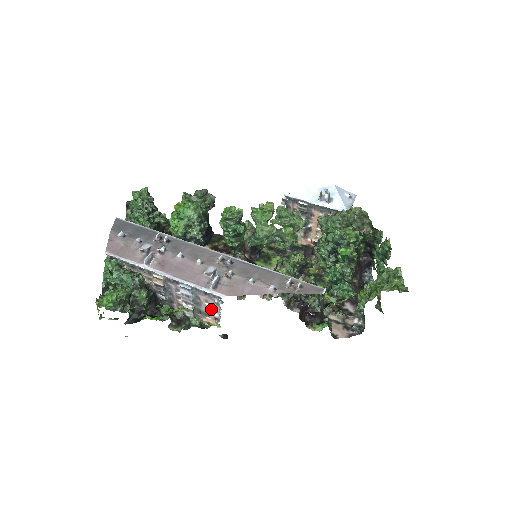
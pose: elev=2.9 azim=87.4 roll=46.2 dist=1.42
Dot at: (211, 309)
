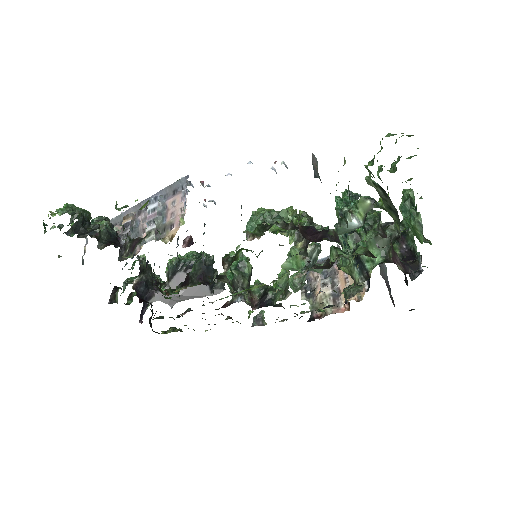
Dot at: (177, 210)
